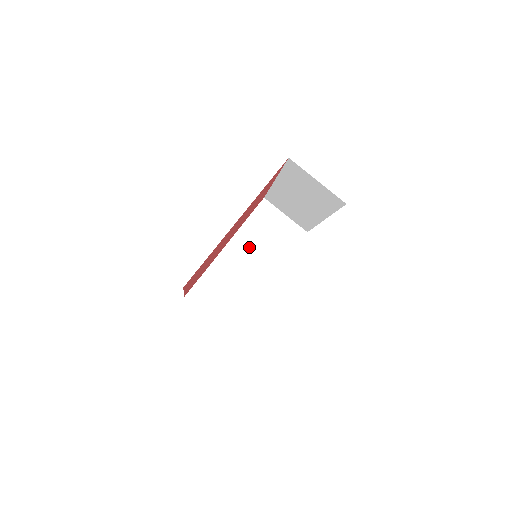
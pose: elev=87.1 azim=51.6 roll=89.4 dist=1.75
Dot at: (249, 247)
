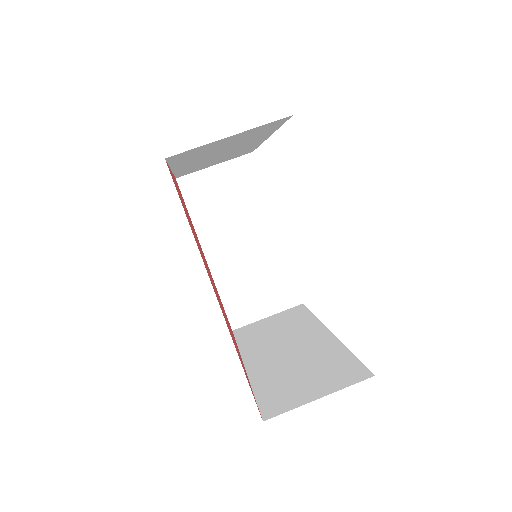
Dot at: (269, 345)
